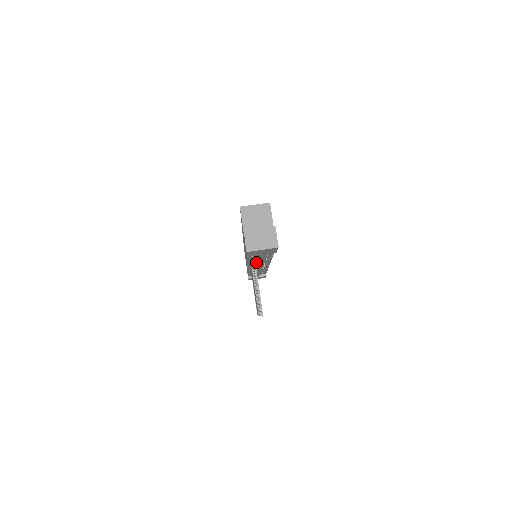
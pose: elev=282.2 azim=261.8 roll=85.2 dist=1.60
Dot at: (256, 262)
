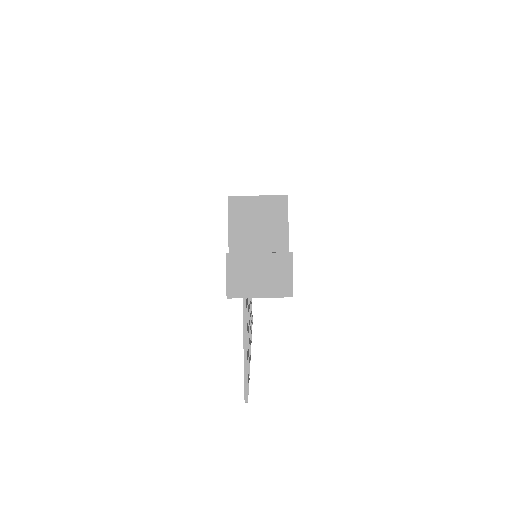
Dot at: occluded
